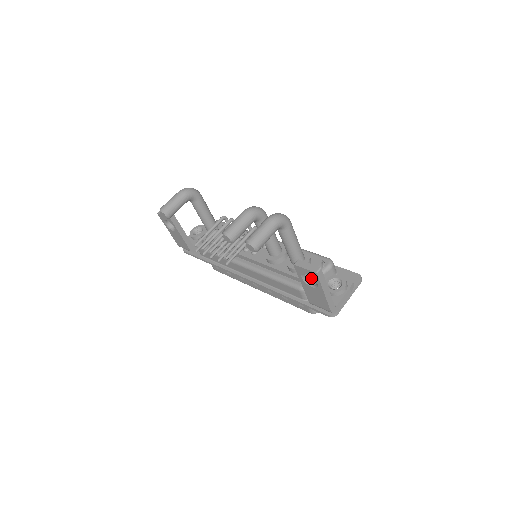
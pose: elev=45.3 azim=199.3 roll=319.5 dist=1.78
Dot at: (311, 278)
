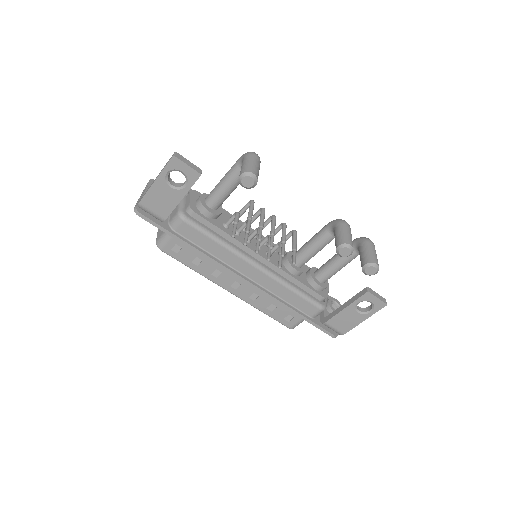
Dot at: occluded
